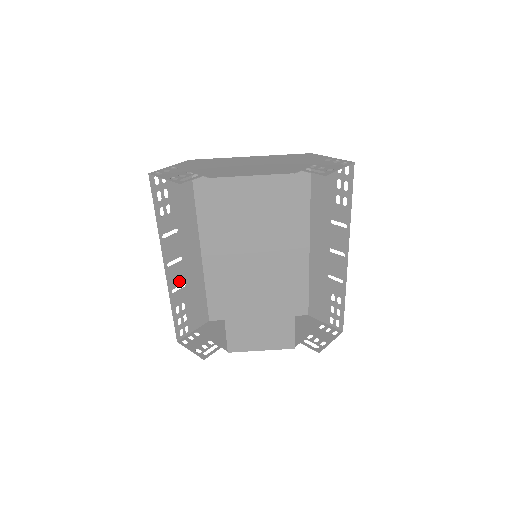
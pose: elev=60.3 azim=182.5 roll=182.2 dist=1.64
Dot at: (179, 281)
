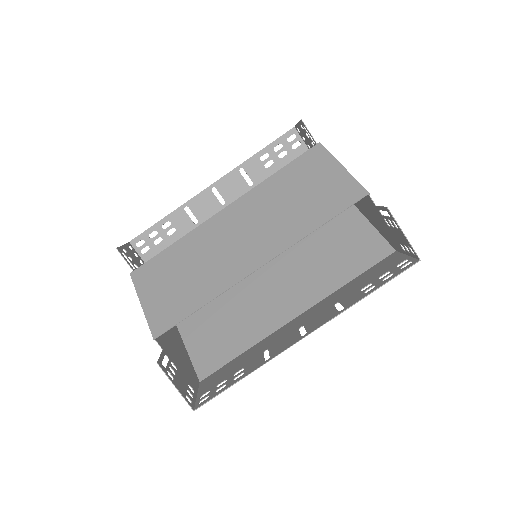
Dot at: (199, 212)
